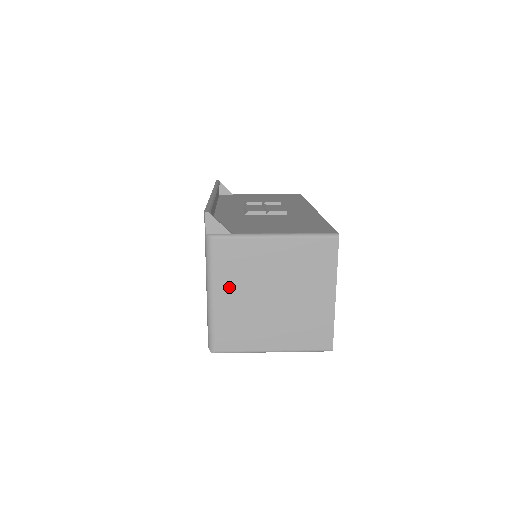
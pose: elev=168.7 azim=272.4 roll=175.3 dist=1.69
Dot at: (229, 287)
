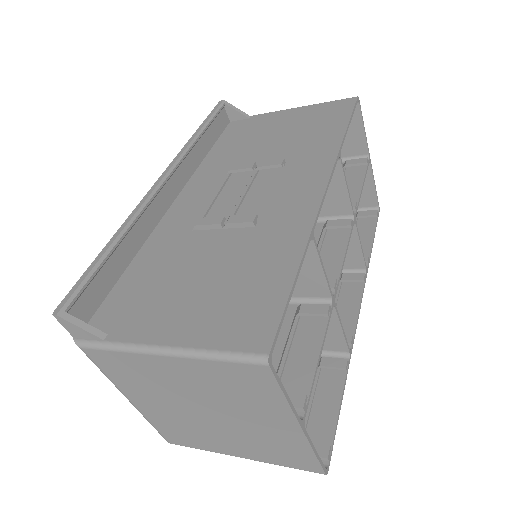
Dot at: (141, 396)
